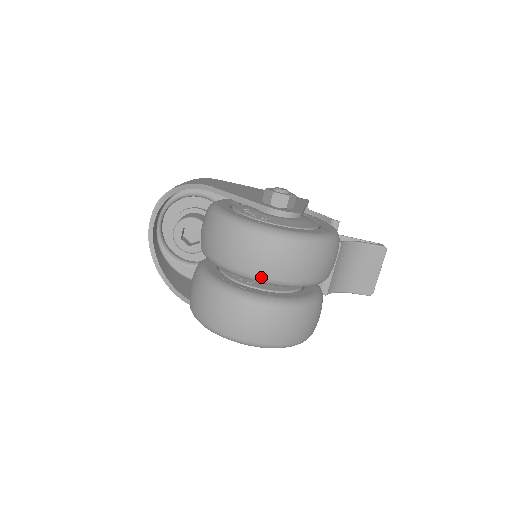
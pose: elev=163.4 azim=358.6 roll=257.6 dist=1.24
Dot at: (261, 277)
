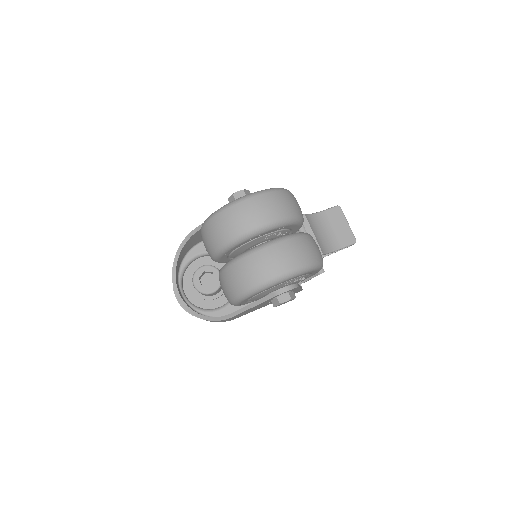
Dot at: (254, 228)
